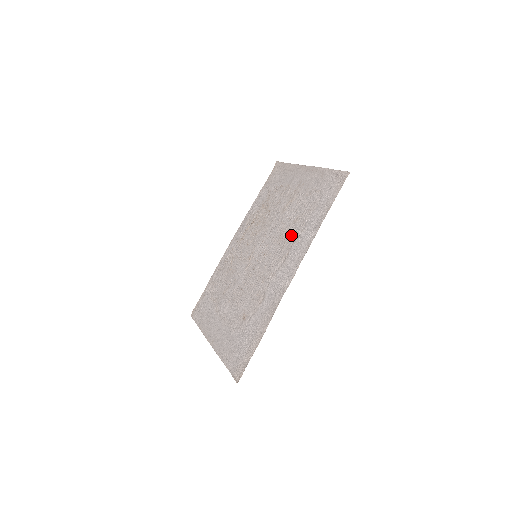
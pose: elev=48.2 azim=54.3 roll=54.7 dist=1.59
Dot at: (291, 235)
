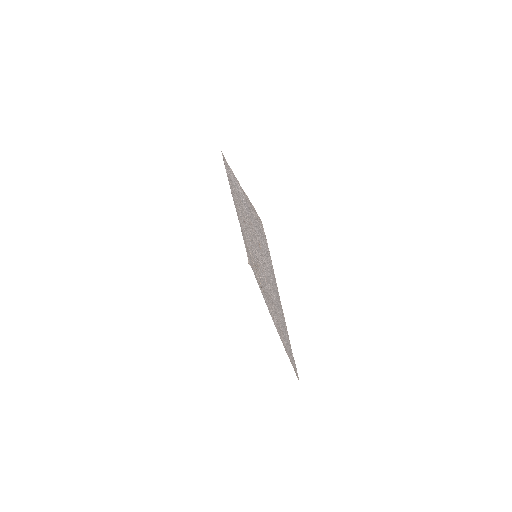
Dot at: (239, 203)
